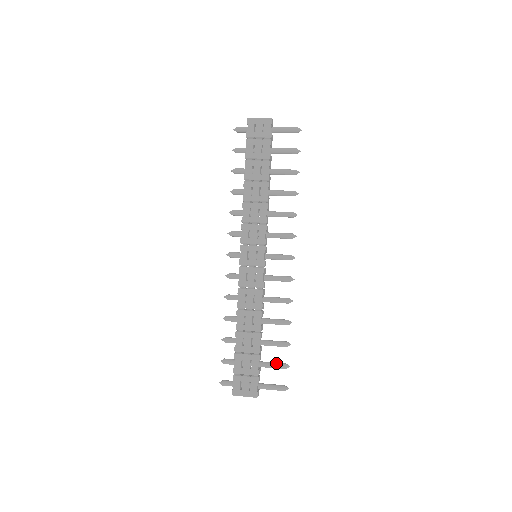
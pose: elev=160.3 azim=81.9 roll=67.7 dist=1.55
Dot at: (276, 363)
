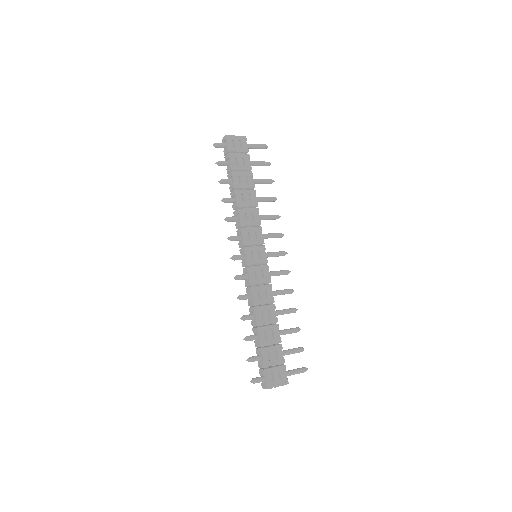
Dot at: (294, 348)
